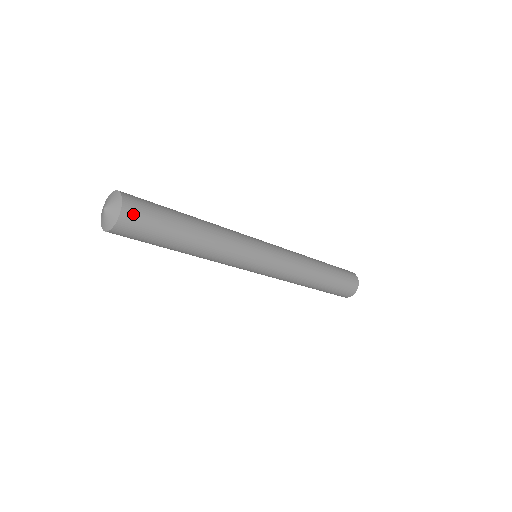
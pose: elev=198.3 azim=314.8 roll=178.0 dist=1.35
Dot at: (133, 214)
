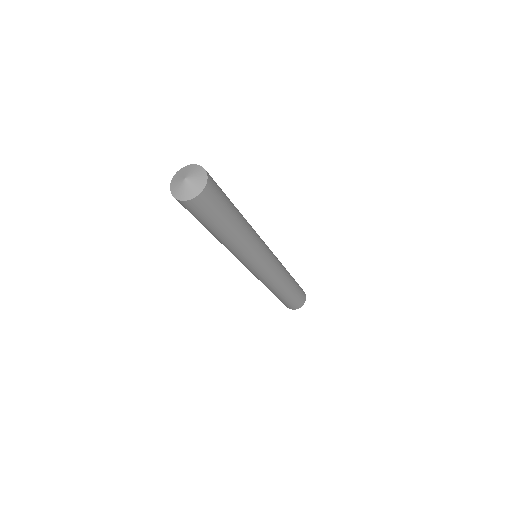
Dot at: occluded
